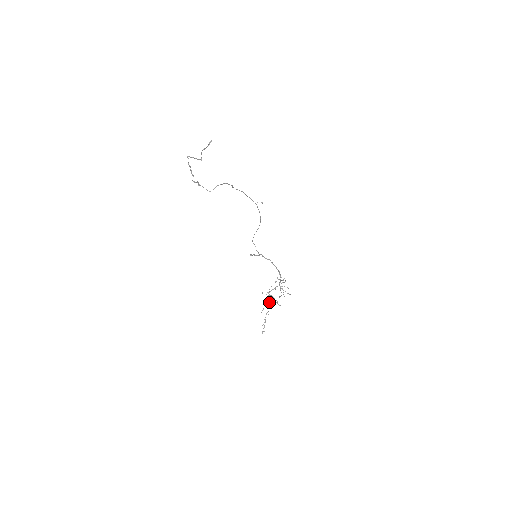
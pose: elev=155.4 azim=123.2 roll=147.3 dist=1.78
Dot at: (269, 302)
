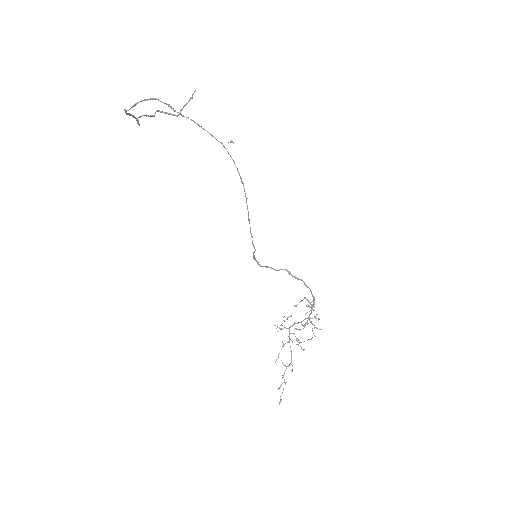
Dot at: occluded
